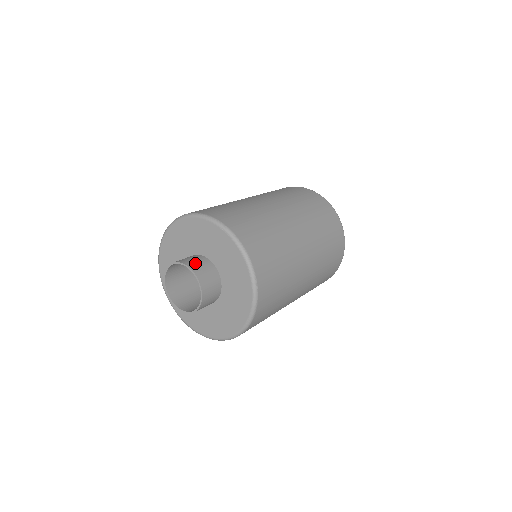
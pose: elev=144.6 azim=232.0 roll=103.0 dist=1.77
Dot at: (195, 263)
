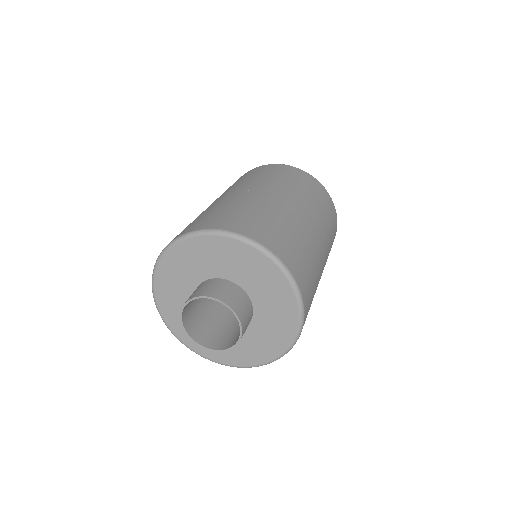
Dot at: (227, 294)
